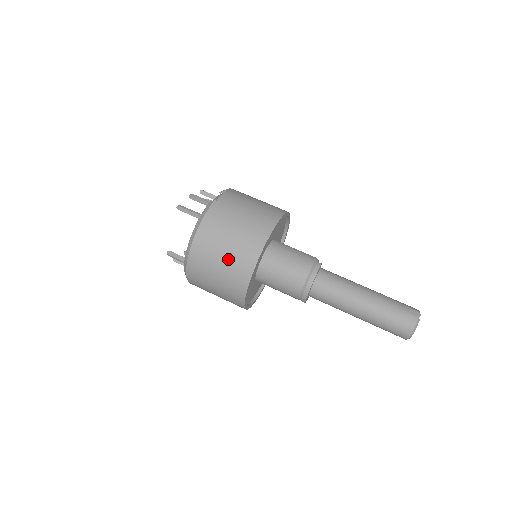
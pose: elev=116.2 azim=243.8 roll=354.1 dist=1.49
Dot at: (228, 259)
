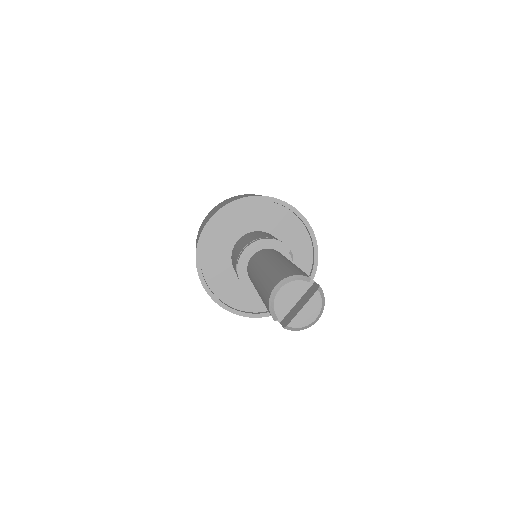
Dot at: occluded
